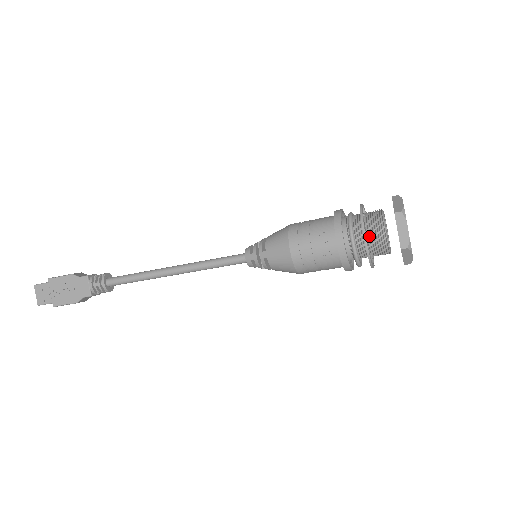
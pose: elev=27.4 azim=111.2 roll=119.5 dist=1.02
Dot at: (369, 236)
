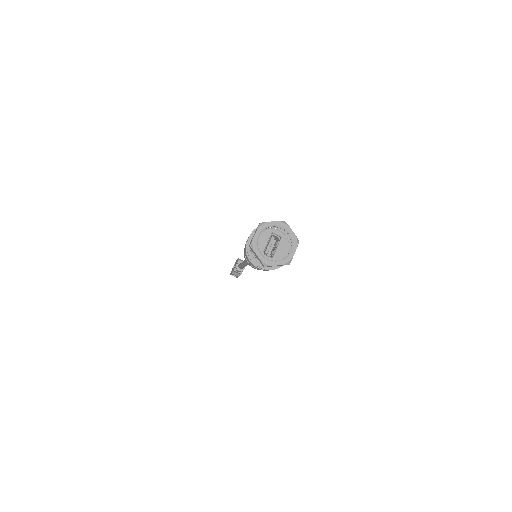
Dot at: occluded
